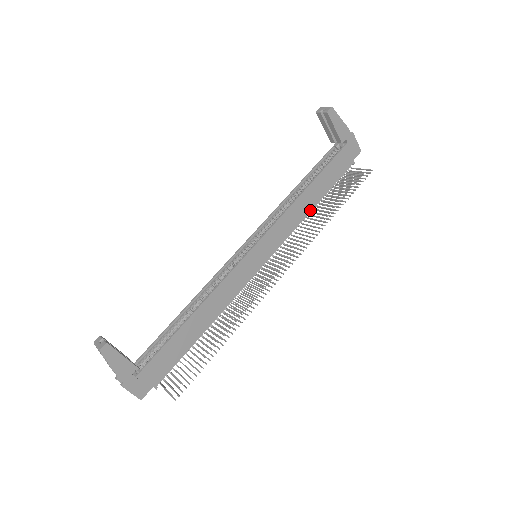
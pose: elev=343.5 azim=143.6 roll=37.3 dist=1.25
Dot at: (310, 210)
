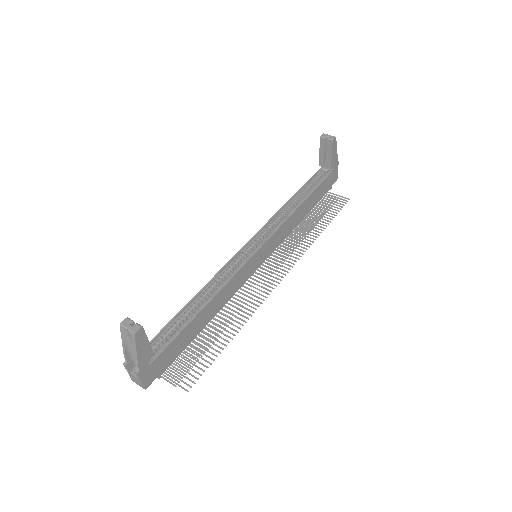
Dot at: (299, 222)
